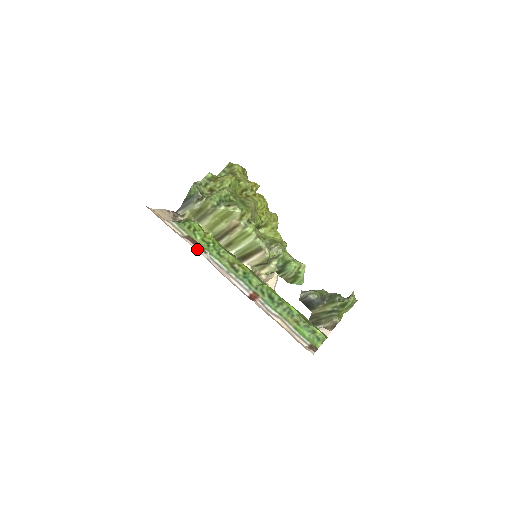
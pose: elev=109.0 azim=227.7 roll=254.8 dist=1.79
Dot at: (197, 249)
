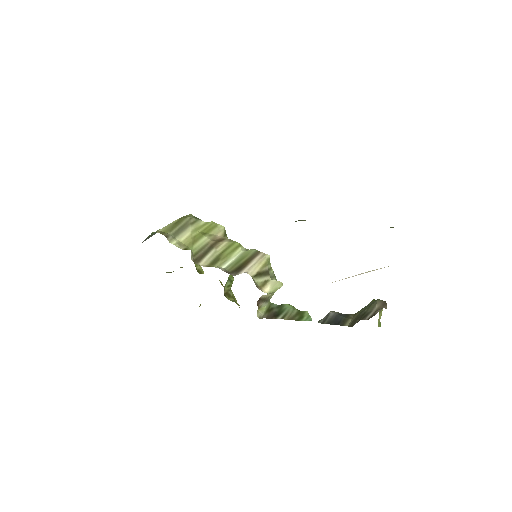
Dot at: occluded
